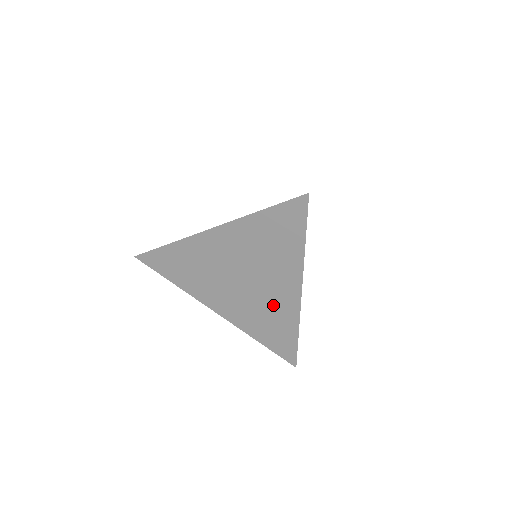
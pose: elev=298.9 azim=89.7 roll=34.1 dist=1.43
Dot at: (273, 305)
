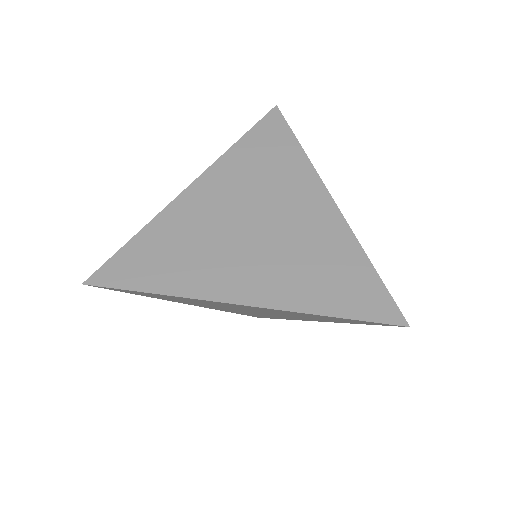
Dot at: (311, 237)
